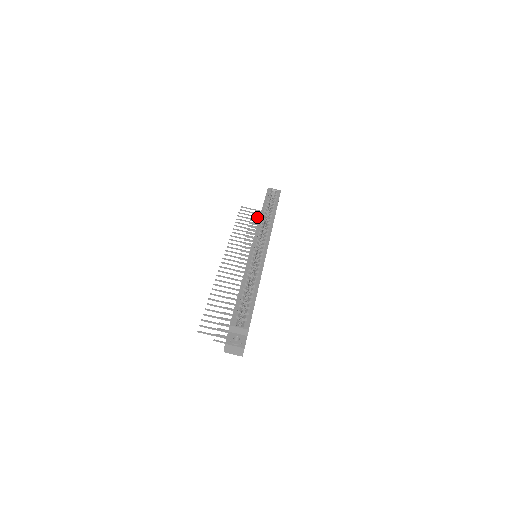
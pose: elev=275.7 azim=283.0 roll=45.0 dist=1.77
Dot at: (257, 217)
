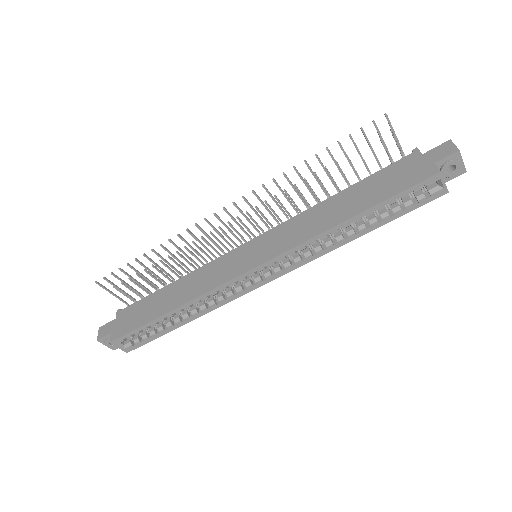
Dot at: (376, 158)
